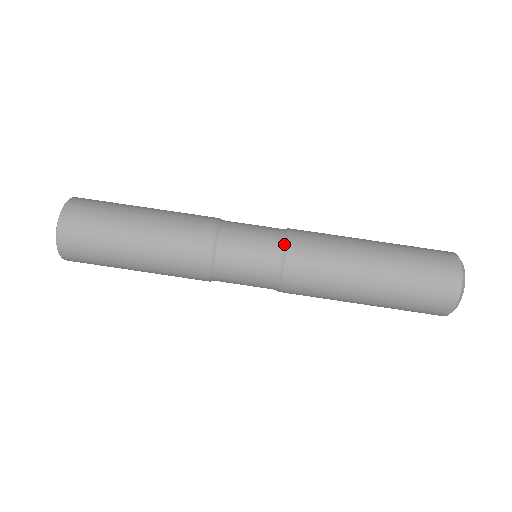
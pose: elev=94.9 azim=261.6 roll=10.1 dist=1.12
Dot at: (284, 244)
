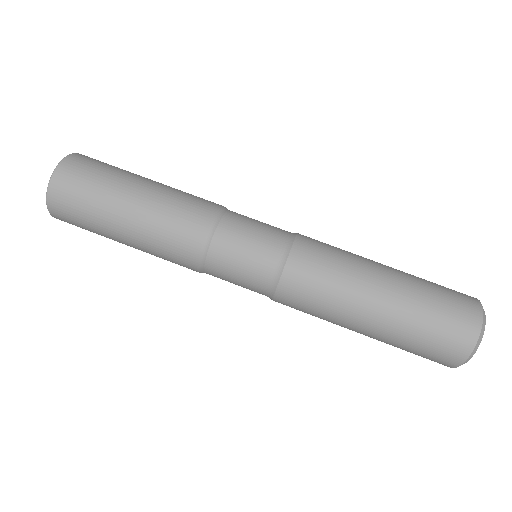
Dot at: (294, 233)
